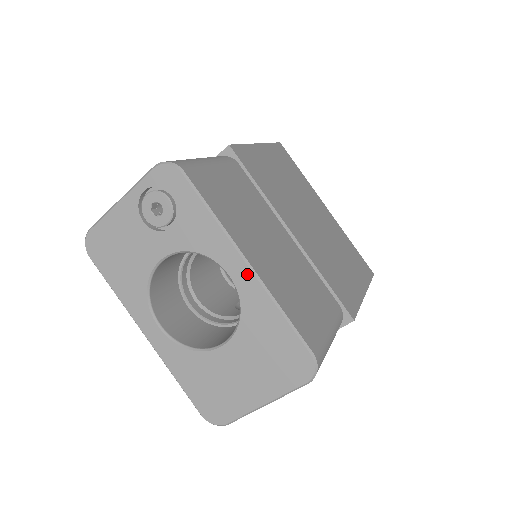
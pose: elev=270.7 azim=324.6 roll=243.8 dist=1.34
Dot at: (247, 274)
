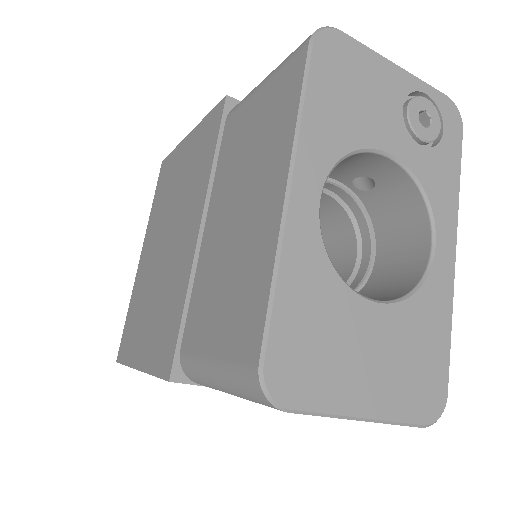
Dot at: (450, 262)
